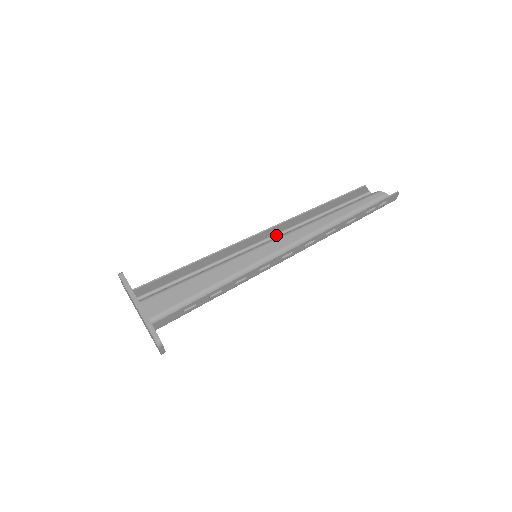
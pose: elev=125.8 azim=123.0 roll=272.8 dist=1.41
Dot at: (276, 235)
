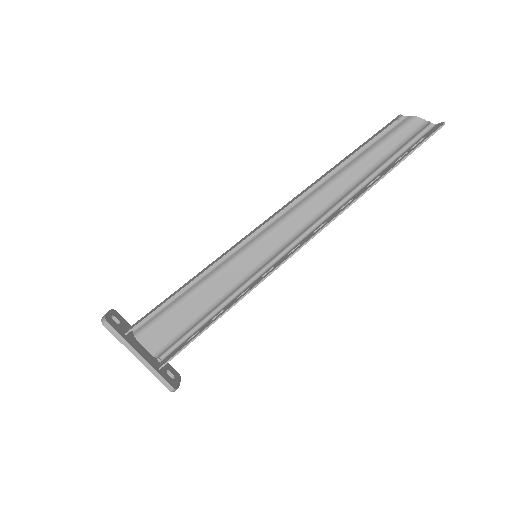
Dot at: occluded
